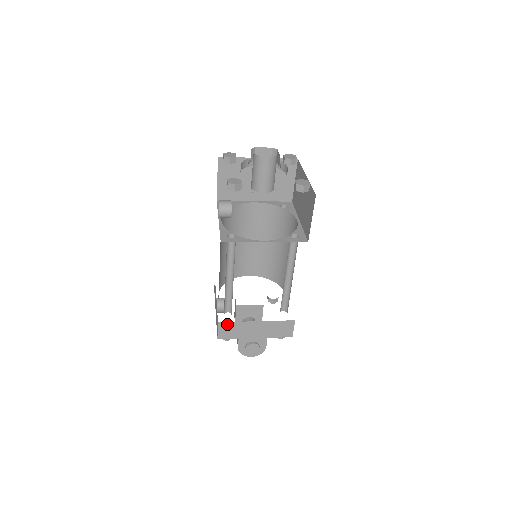
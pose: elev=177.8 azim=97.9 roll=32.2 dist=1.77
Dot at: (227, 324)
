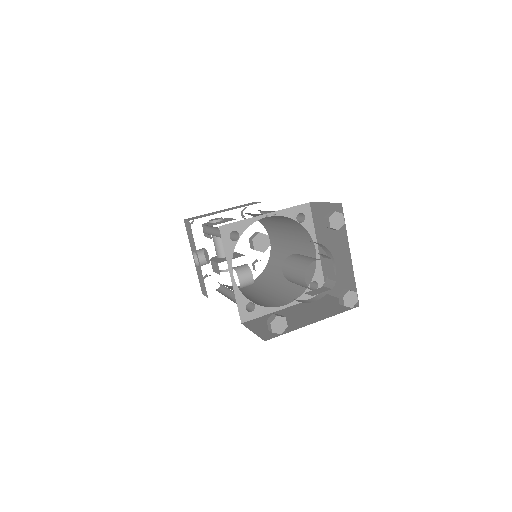
Dot at: occluded
